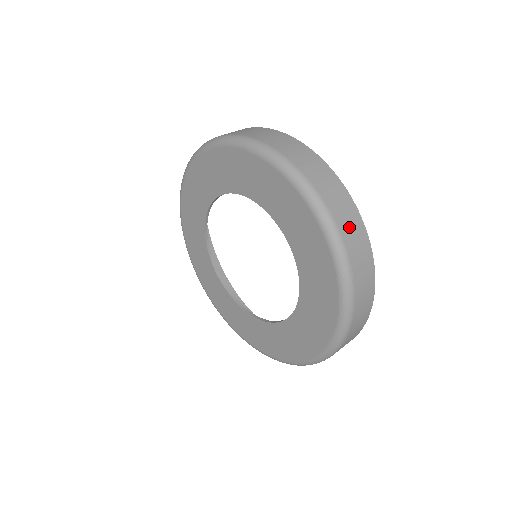
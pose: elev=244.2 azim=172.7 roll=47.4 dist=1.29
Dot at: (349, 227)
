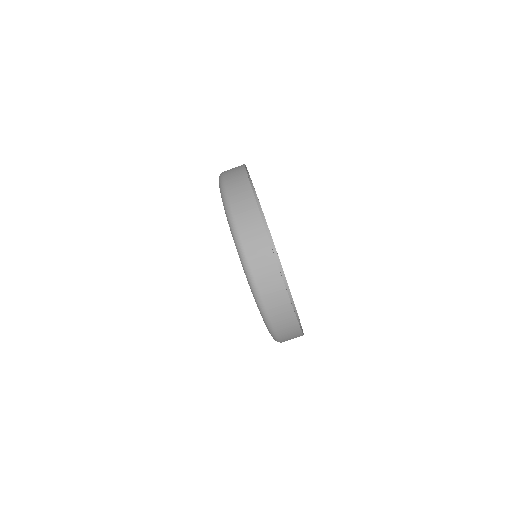
Dot at: (277, 309)
